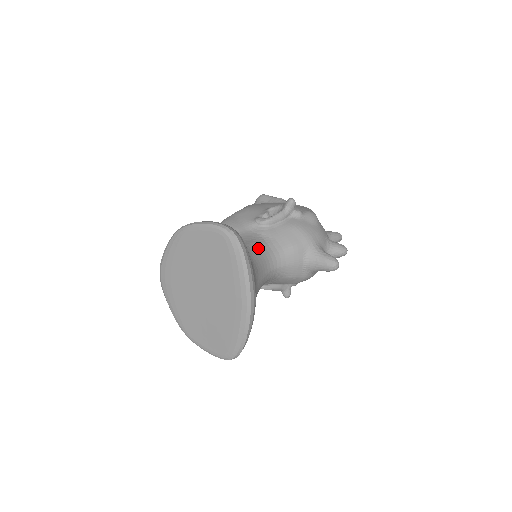
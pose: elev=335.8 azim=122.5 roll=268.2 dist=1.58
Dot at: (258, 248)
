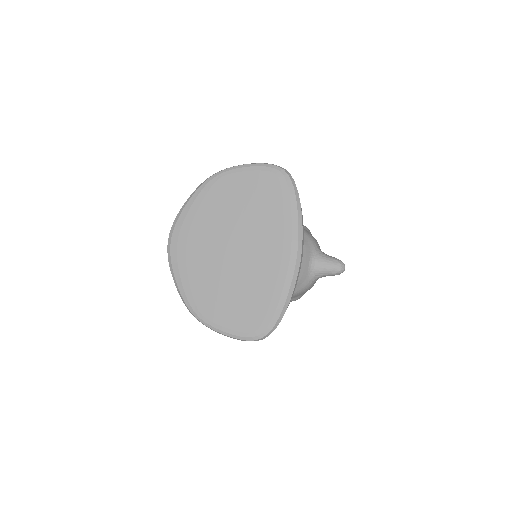
Dot at: occluded
